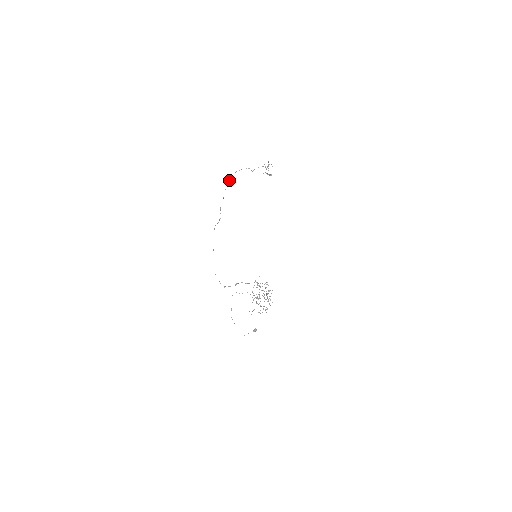
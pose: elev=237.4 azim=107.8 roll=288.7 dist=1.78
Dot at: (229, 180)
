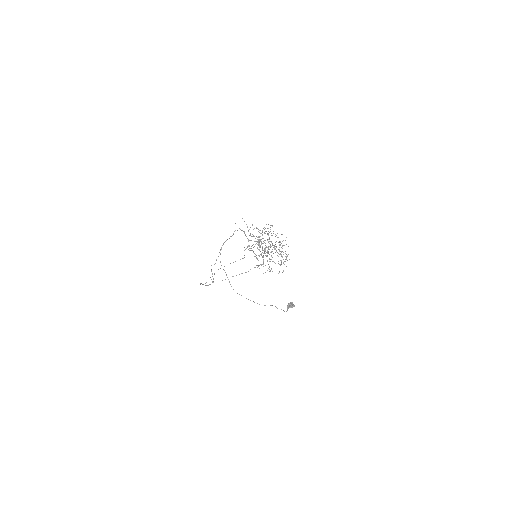
Dot at: occluded
